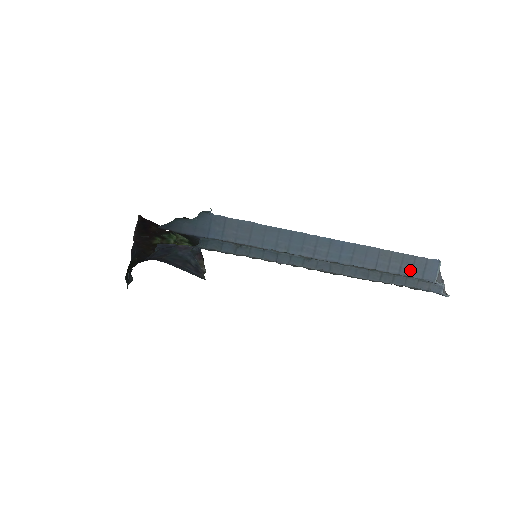
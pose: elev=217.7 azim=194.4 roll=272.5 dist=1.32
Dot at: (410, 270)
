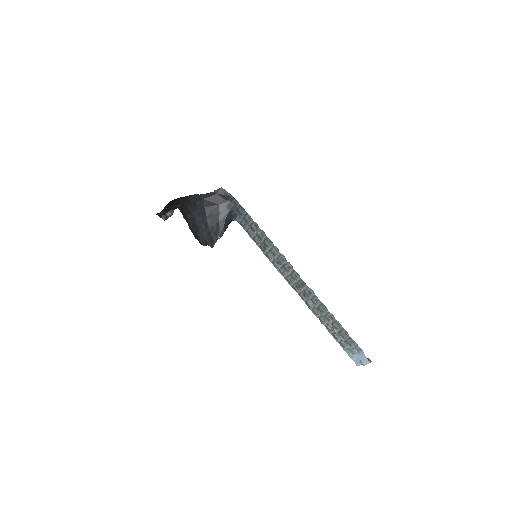
Dot at: occluded
